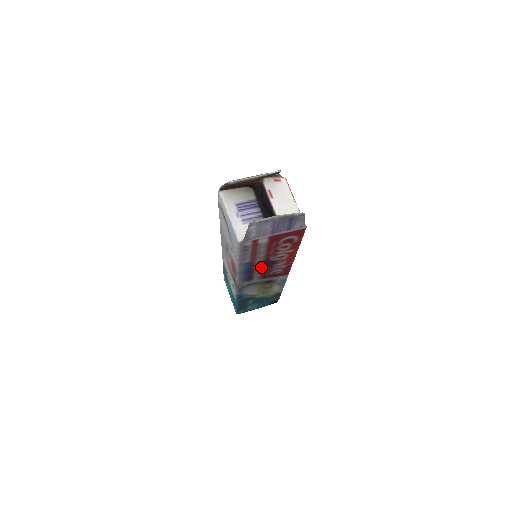
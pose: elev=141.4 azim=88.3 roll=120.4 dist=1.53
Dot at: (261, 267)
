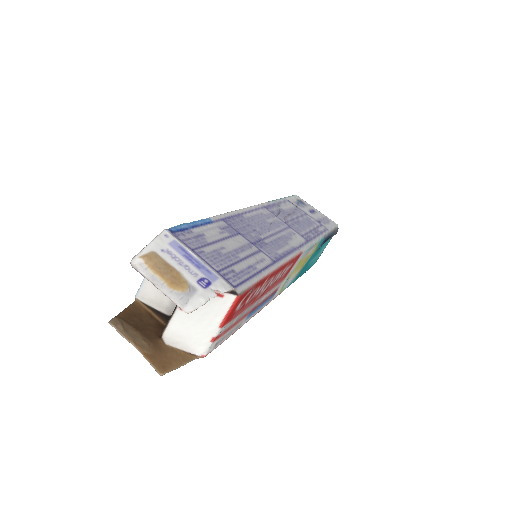
Dot at: occluded
